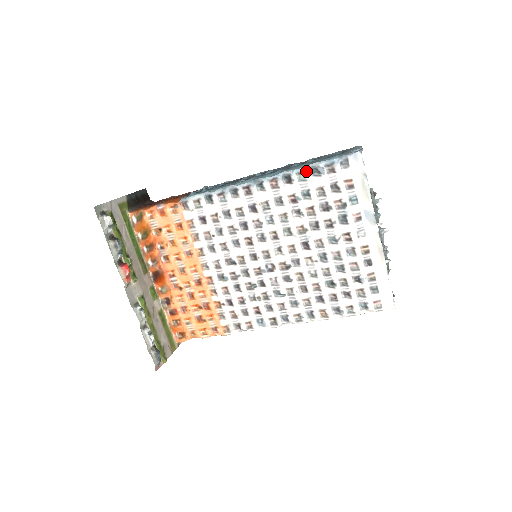
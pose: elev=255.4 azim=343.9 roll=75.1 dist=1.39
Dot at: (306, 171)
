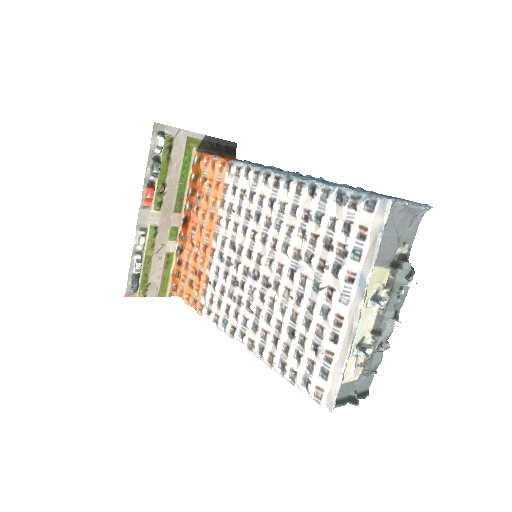
Dot at: (331, 191)
